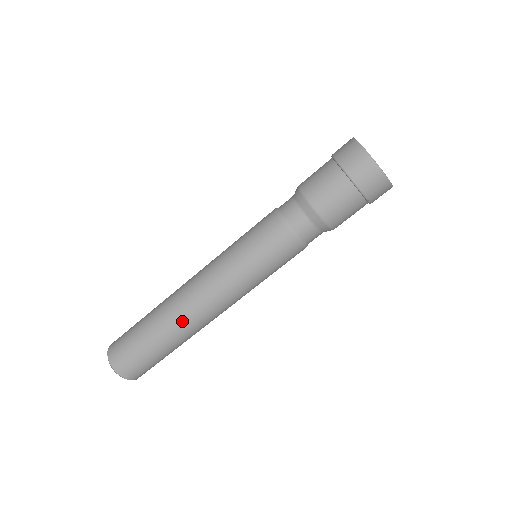
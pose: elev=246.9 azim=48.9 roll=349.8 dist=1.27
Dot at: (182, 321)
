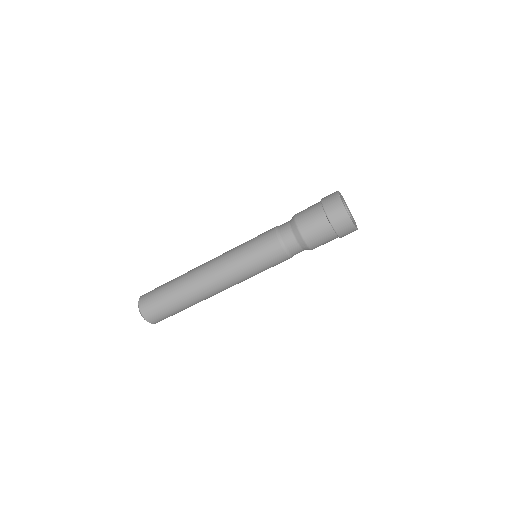
Dot at: occluded
